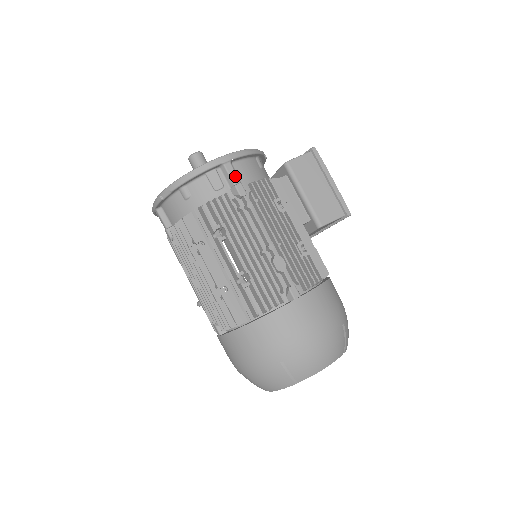
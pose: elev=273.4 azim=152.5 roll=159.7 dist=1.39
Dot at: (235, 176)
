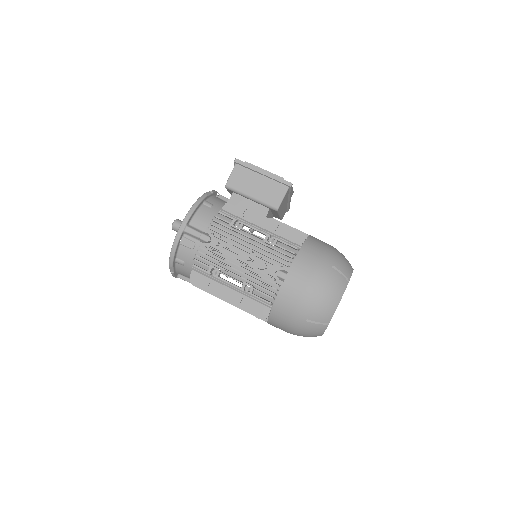
Dot at: (196, 232)
